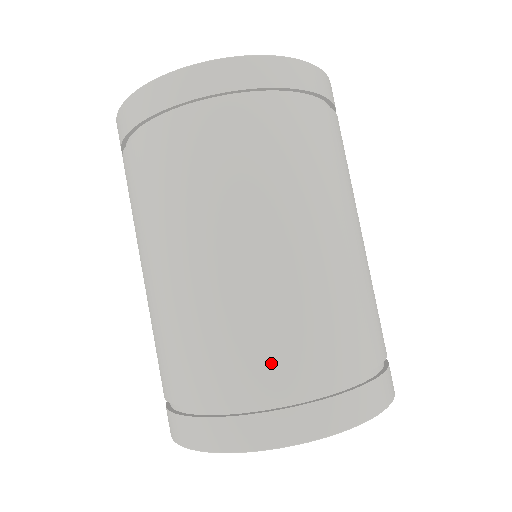
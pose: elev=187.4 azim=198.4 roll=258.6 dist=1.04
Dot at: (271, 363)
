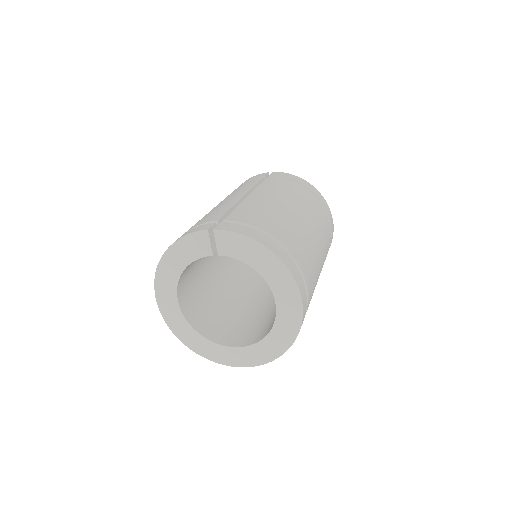
Dot at: occluded
